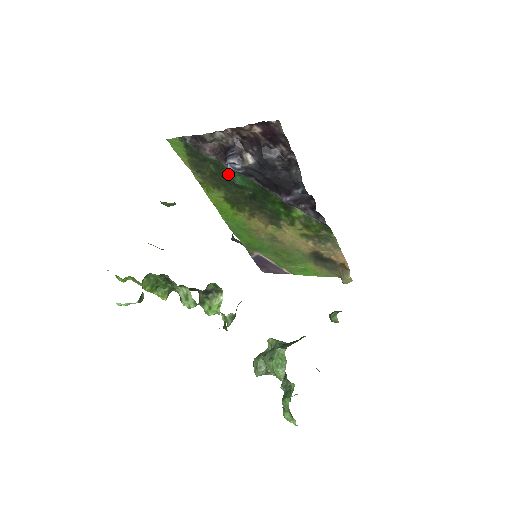
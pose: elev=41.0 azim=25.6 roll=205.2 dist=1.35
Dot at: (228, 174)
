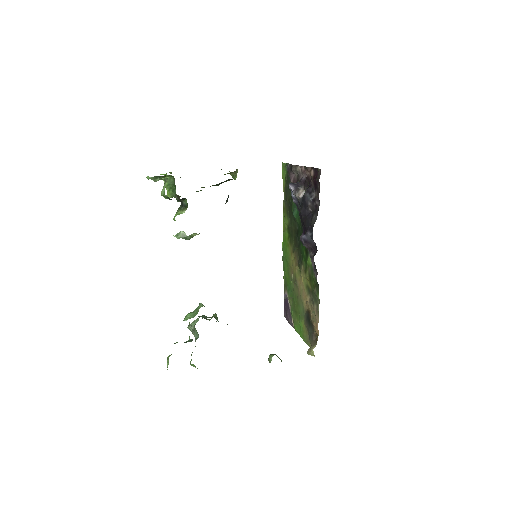
Dot at: (294, 205)
